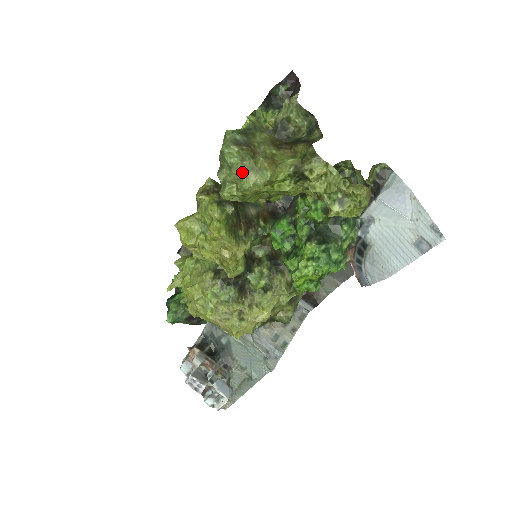
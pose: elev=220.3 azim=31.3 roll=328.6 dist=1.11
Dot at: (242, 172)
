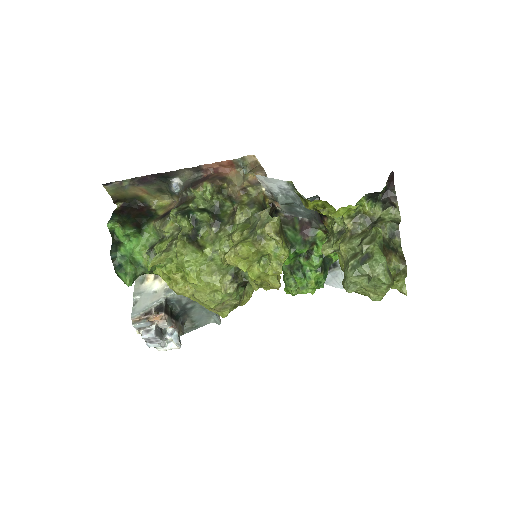
Dot at: (383, 294)
